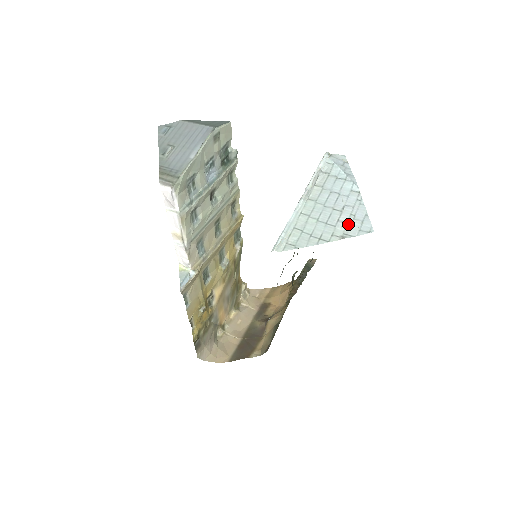
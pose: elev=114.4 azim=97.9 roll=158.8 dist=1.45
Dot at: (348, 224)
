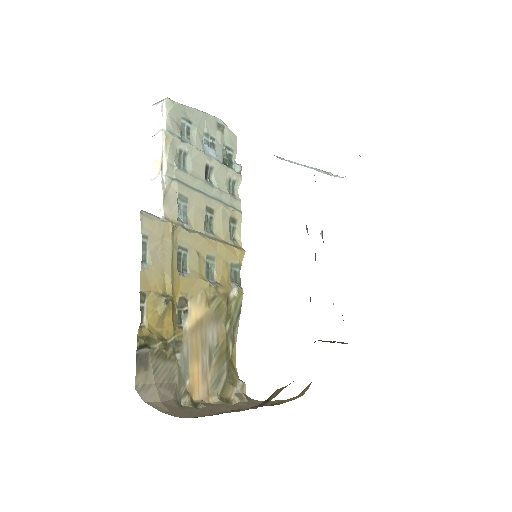
Dot at: occluded
